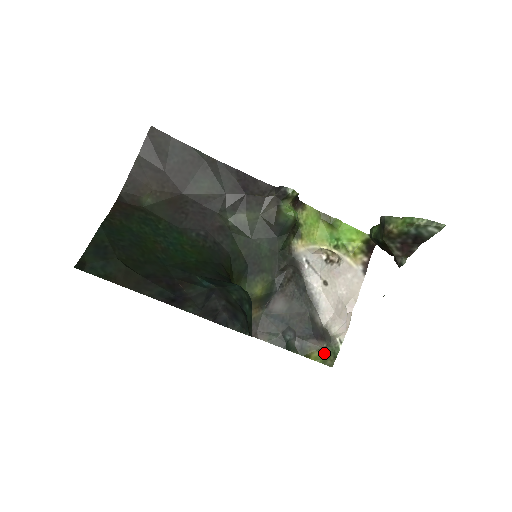
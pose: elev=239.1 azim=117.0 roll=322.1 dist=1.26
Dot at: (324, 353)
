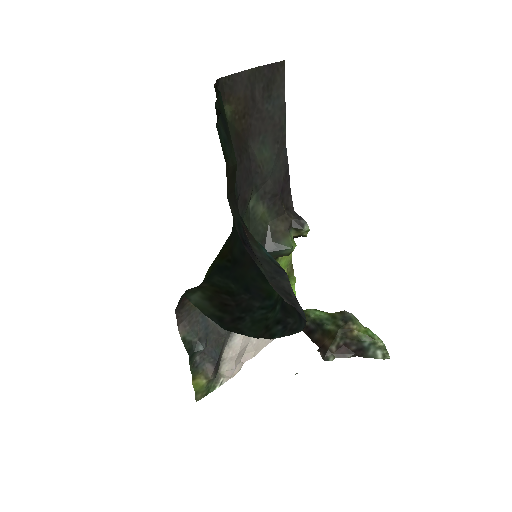
Dot at: (205, 385)
